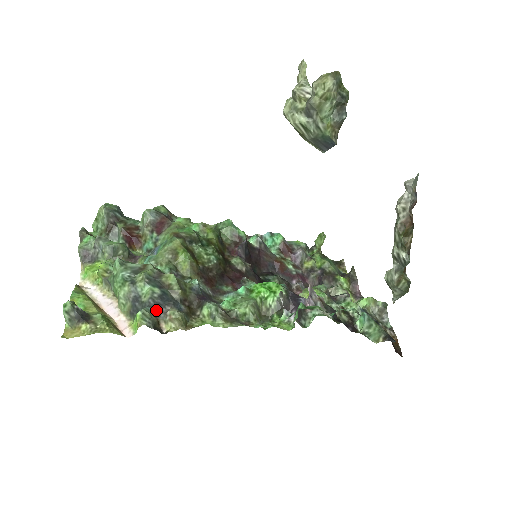
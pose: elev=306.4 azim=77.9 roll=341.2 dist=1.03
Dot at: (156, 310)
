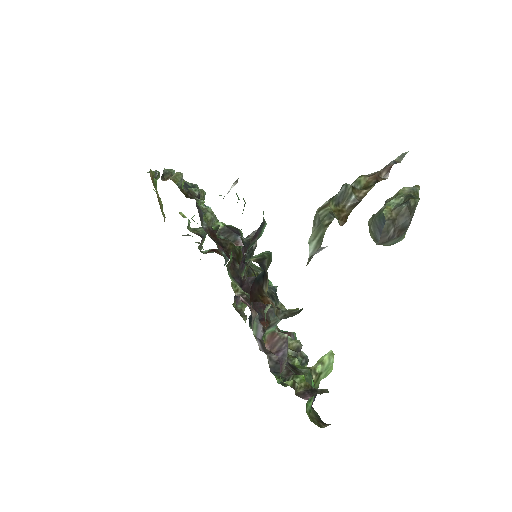
Dot at: occluded
